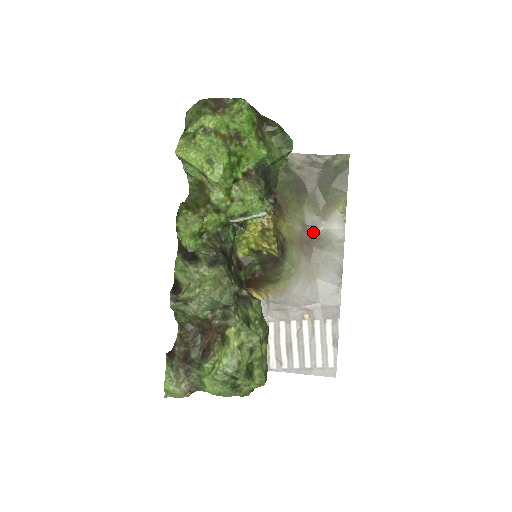
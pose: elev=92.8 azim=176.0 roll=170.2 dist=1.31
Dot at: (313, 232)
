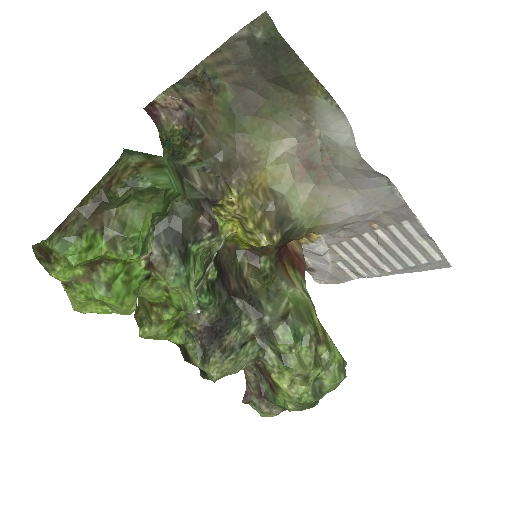
Dot at: (310, 144)
